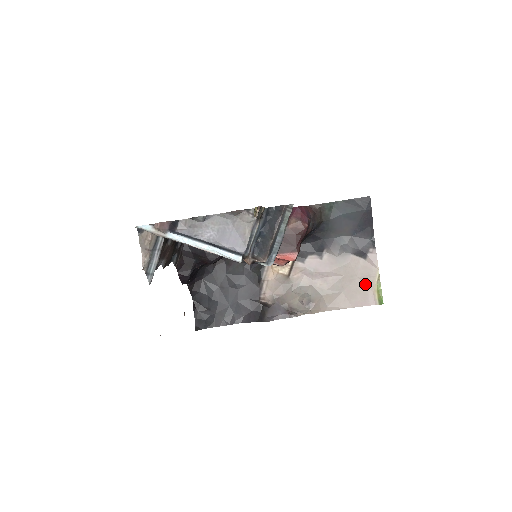
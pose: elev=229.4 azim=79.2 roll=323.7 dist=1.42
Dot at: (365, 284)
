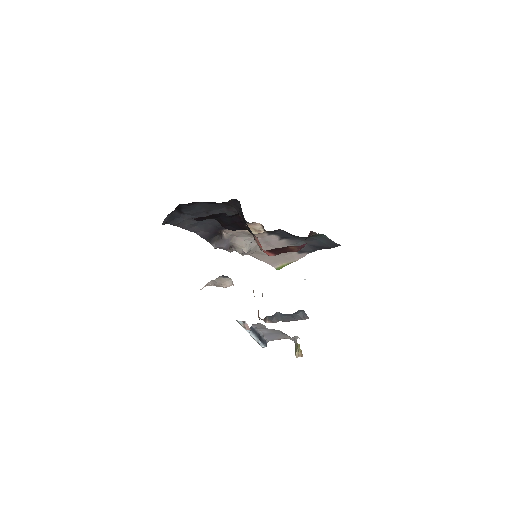
Dot at: (282, 260)
